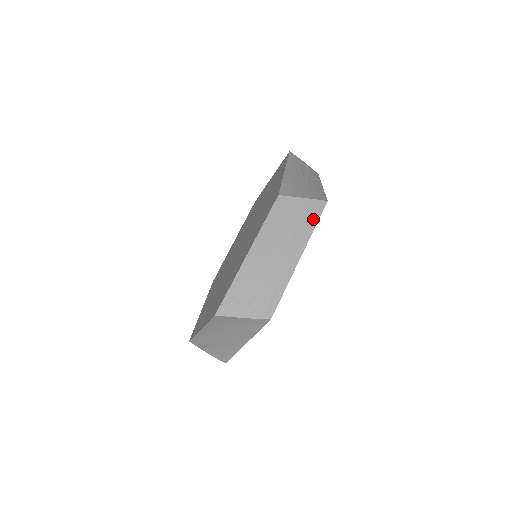
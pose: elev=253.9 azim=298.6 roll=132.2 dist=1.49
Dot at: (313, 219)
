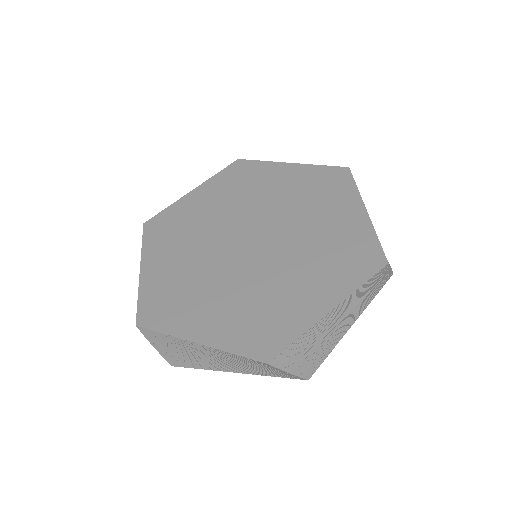
Dot at: (280, 376)
